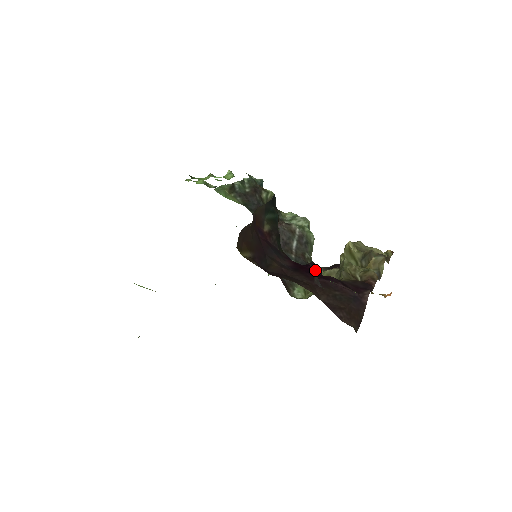
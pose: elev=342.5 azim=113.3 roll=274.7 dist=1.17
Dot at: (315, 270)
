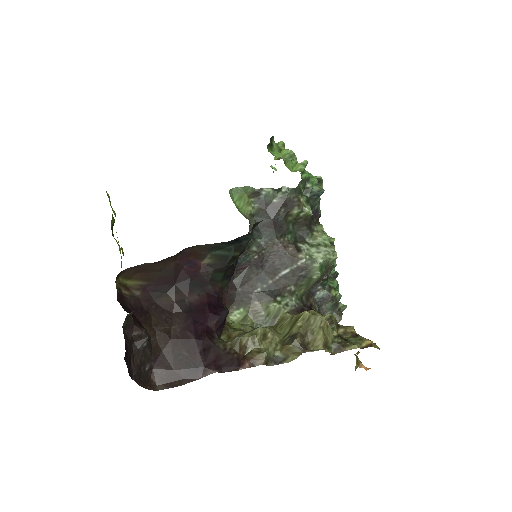
Dot at: (211, 320)
